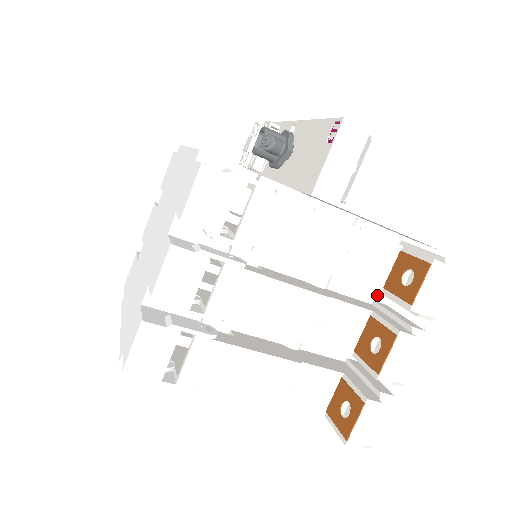
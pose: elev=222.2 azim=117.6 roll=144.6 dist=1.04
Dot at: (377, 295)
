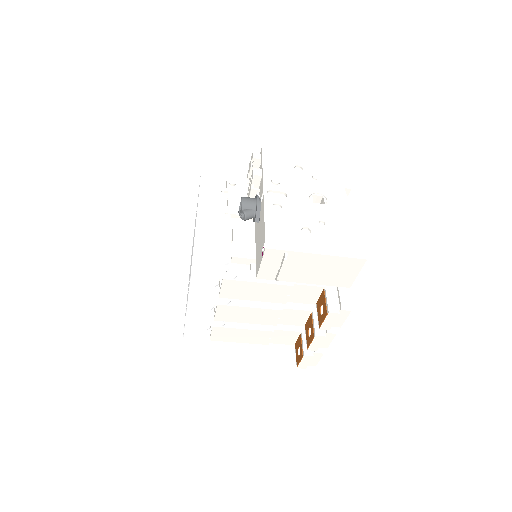
Dot at: occluded
